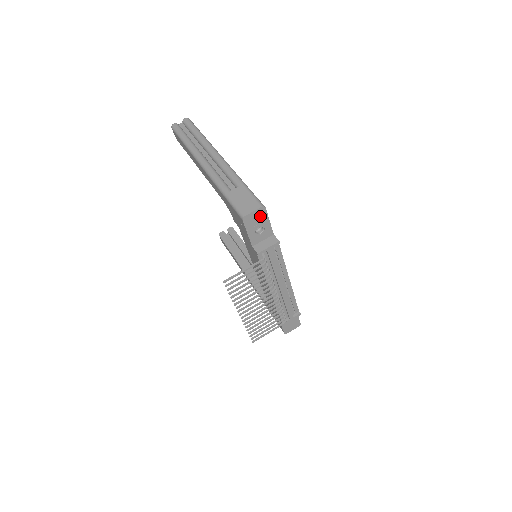
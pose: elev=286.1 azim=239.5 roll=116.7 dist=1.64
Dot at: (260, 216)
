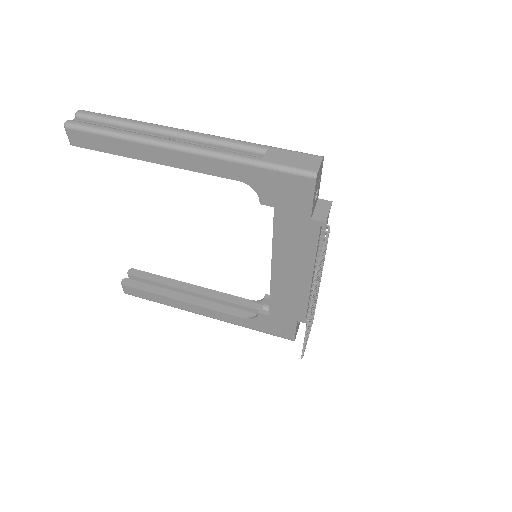
Dot at: (320, 172)
